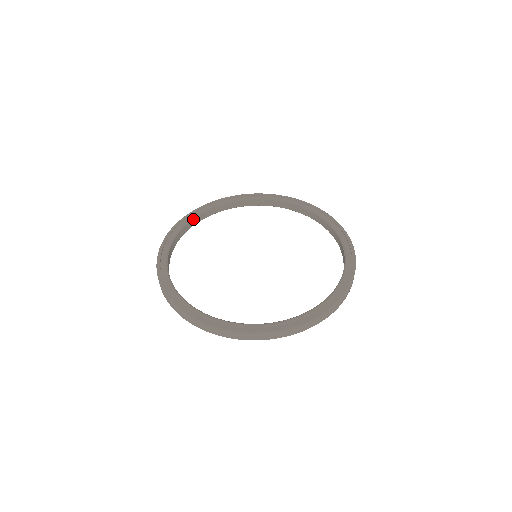
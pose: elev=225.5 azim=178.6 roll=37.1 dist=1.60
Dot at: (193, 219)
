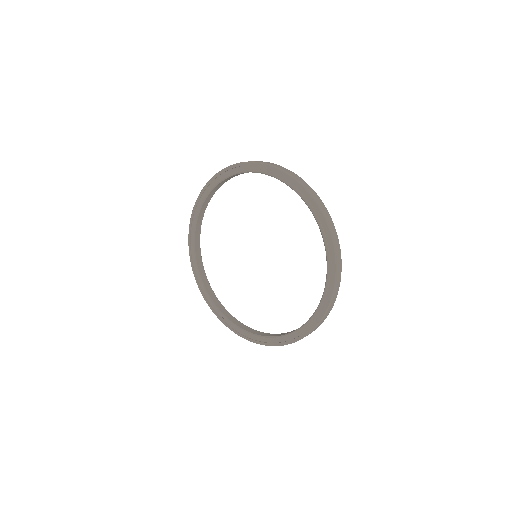
Dot at: (195, 231)
